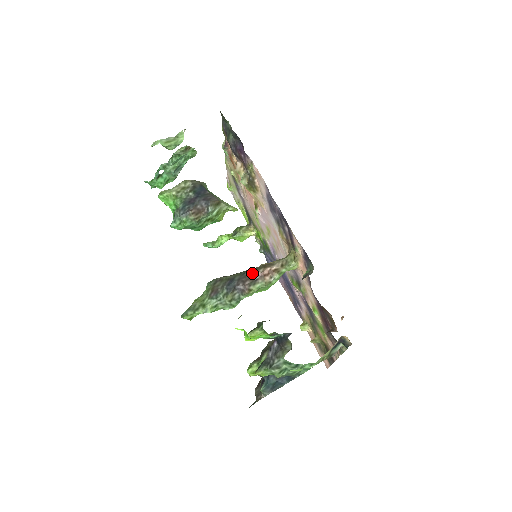
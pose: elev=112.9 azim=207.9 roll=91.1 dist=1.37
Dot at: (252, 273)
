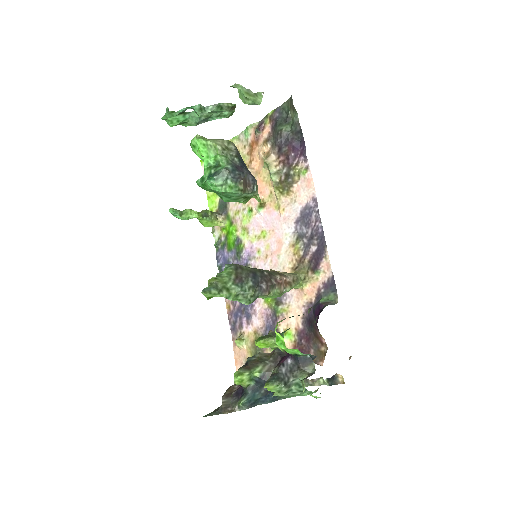
Dot at: (271, 275)
